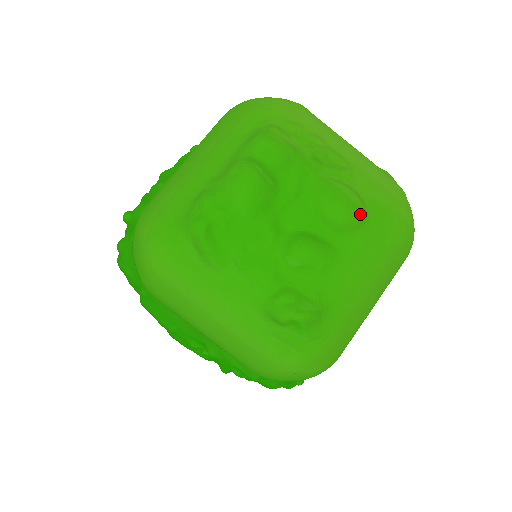
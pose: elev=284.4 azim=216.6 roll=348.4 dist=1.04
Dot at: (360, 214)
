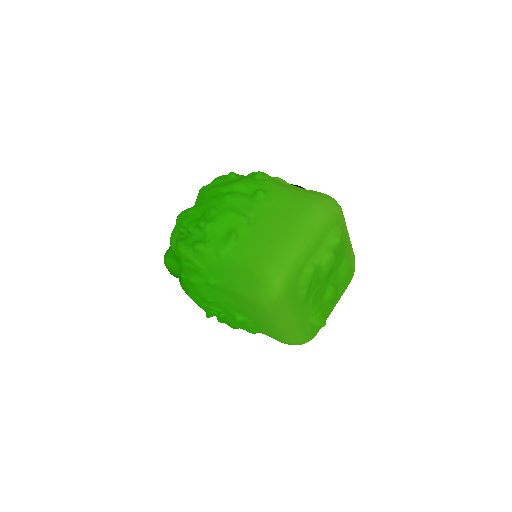
Dot at: occluded
